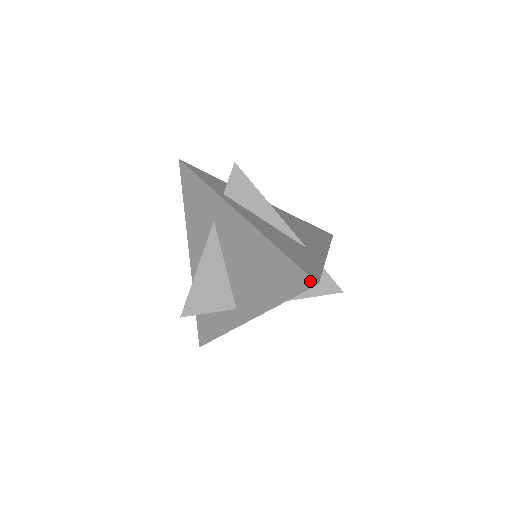
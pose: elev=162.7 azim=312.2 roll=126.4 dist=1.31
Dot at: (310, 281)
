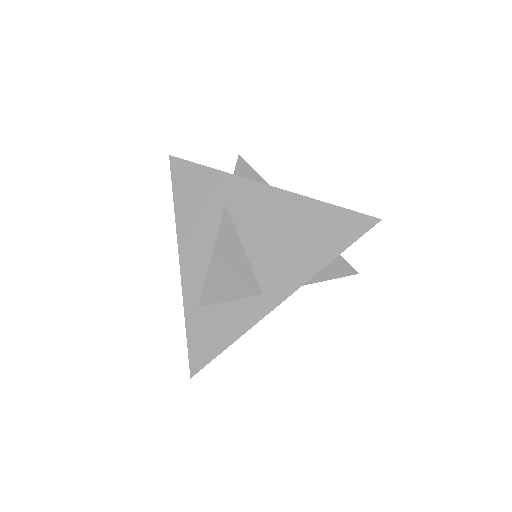
Dot at: (371, 220)
